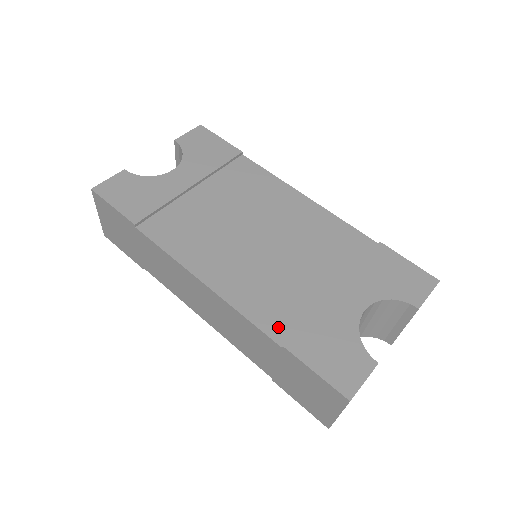
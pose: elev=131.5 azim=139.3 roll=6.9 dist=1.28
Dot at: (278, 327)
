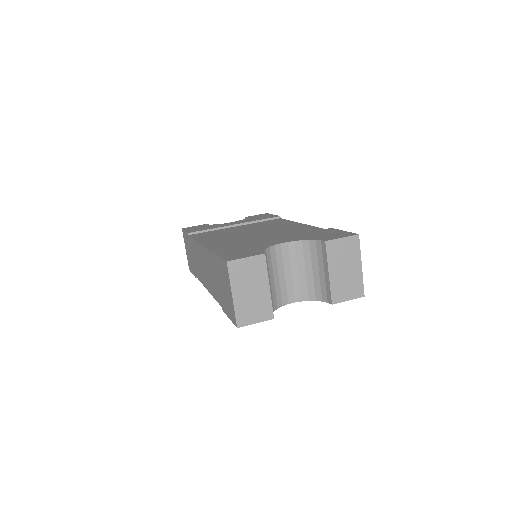
Dot at: occluded
